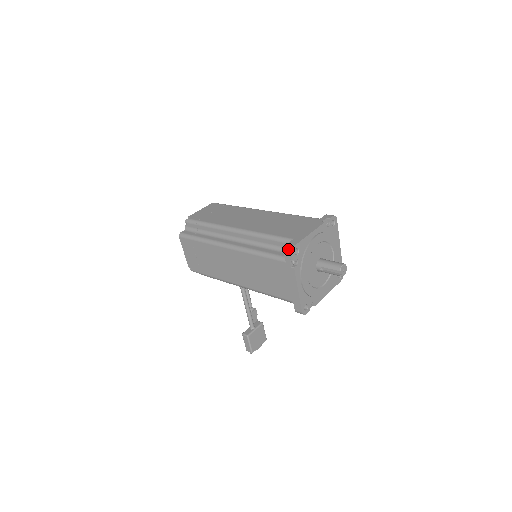
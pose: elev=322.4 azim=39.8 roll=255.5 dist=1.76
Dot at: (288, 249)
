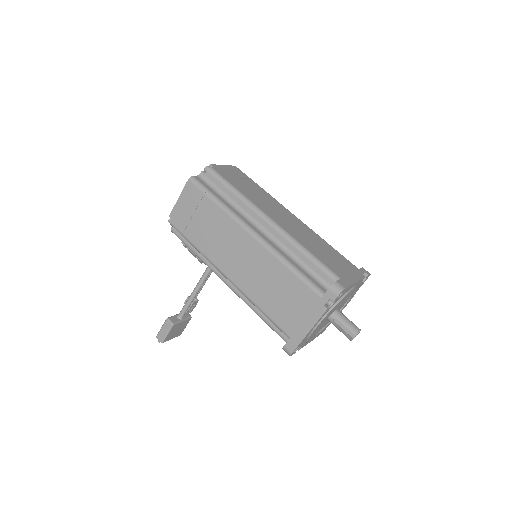
Dot at: (337, 288)
